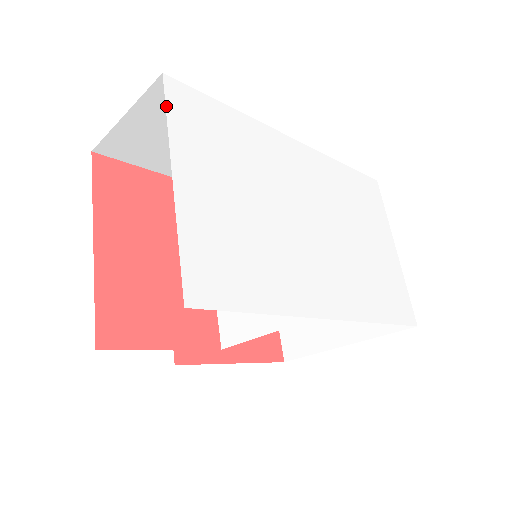
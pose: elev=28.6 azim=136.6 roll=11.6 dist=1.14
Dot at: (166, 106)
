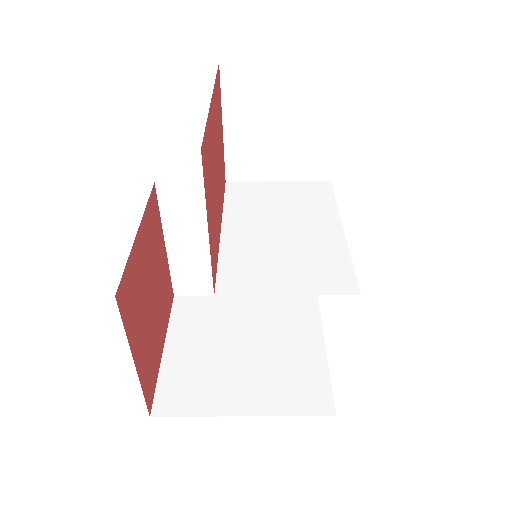
Dot at: occluded
